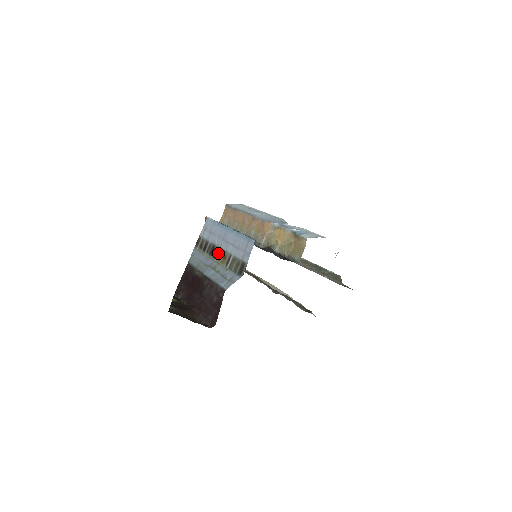
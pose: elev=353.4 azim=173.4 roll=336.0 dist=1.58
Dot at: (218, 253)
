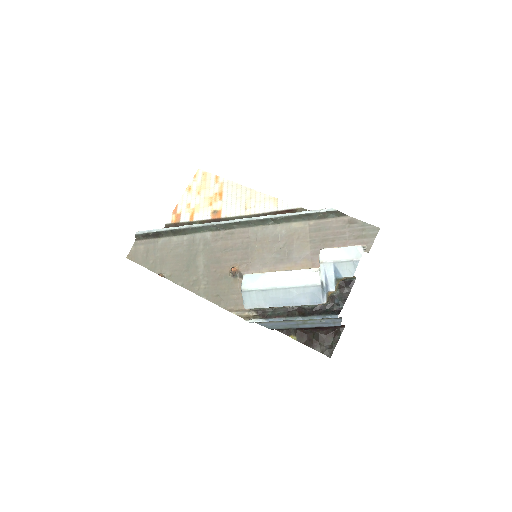
Dot at: occluded
